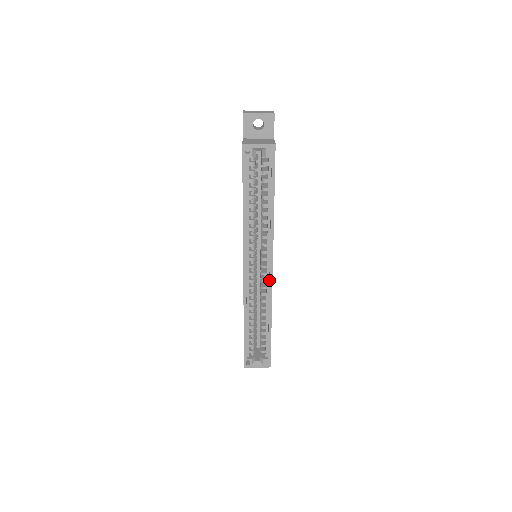
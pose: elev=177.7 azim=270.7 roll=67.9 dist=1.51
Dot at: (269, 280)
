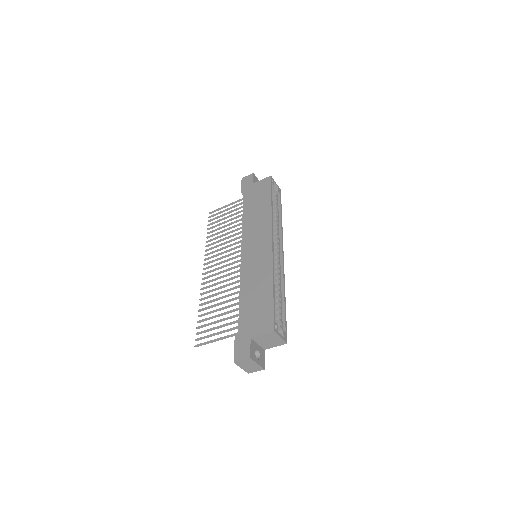
Dot at: (283, 262)
